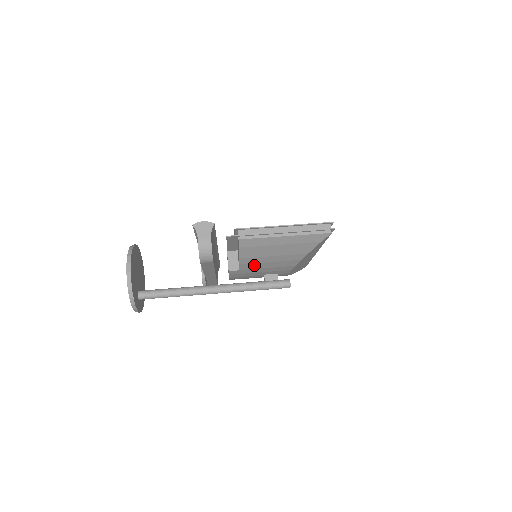
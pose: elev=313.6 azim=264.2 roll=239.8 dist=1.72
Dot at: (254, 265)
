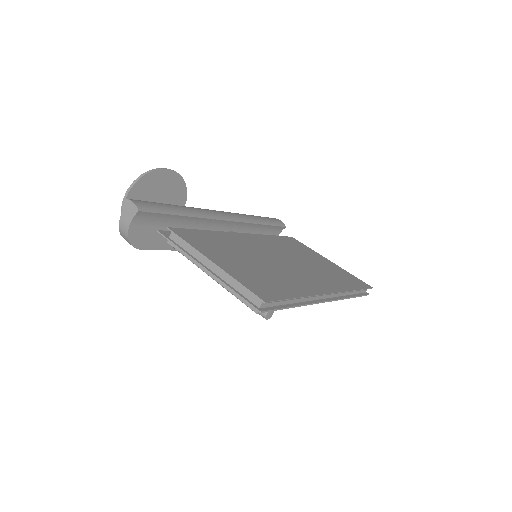
Dot at: occluded
